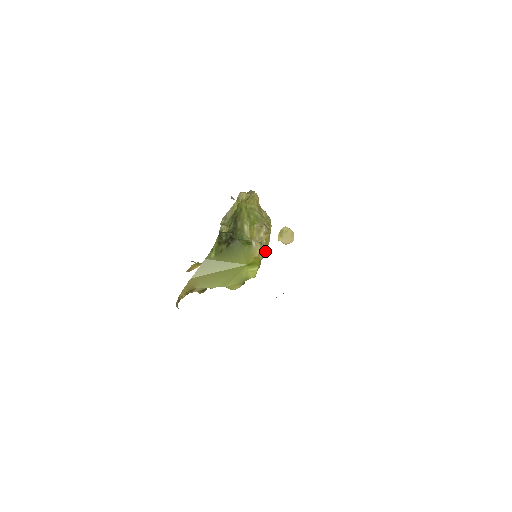
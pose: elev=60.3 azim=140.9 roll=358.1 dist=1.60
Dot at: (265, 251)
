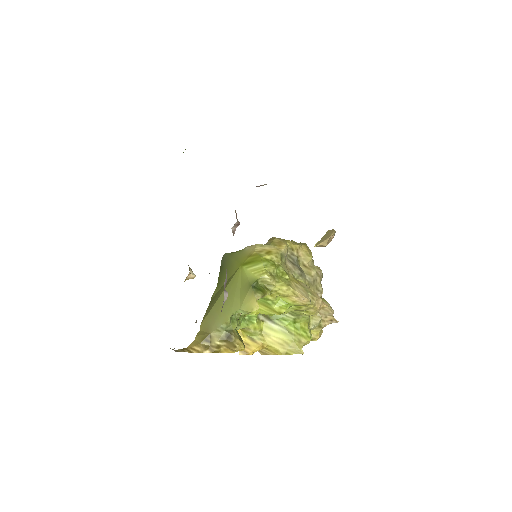
Dot at: (276, 251)
